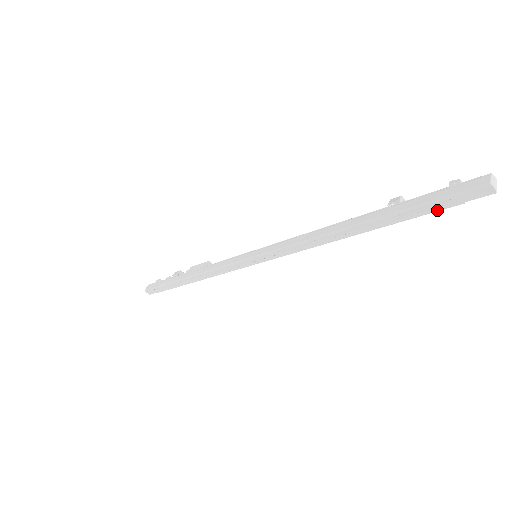
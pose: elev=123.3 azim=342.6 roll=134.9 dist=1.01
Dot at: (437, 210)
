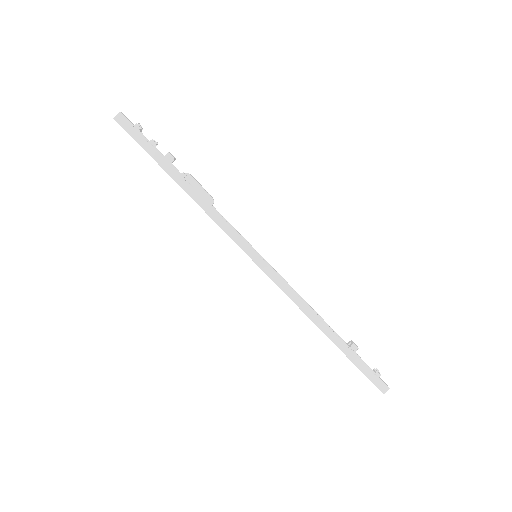
Dot at: occluded
